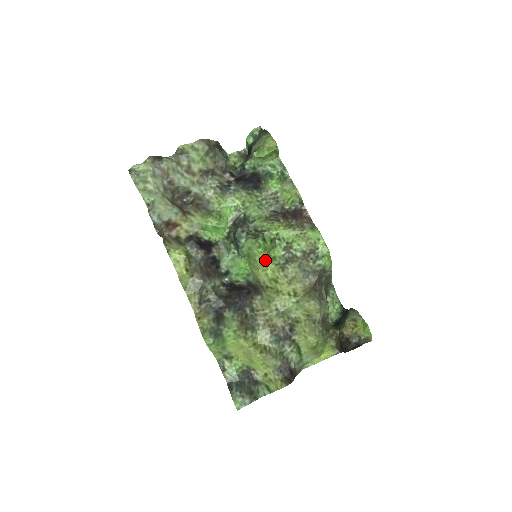
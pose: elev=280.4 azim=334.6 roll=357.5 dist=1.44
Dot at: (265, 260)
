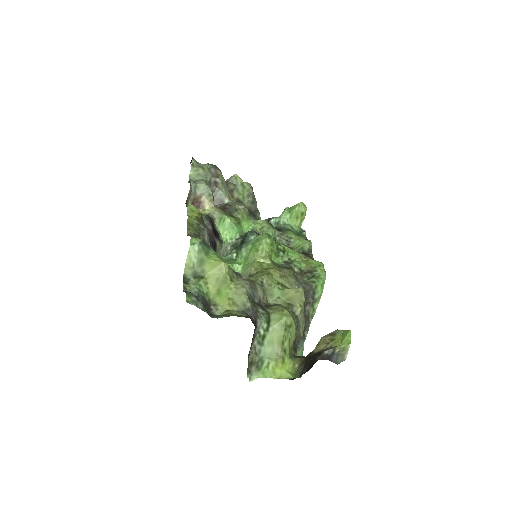
Dot at: (266, 255)
